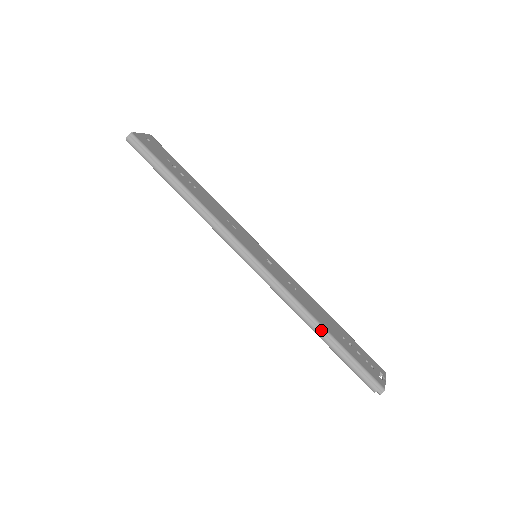
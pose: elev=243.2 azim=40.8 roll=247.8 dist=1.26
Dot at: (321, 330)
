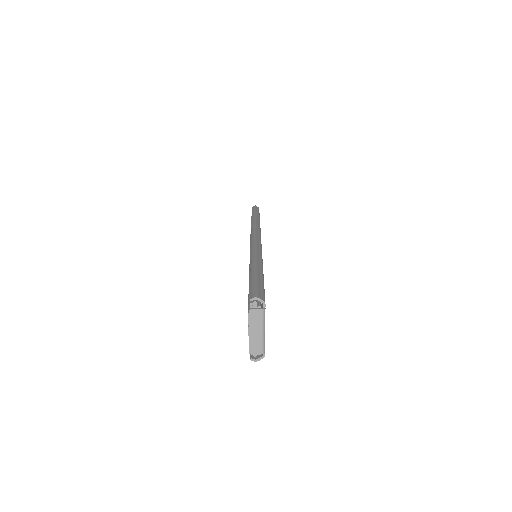
Dot at: occluded
